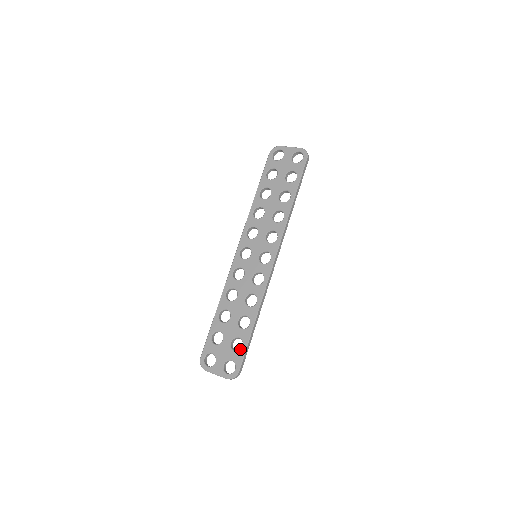
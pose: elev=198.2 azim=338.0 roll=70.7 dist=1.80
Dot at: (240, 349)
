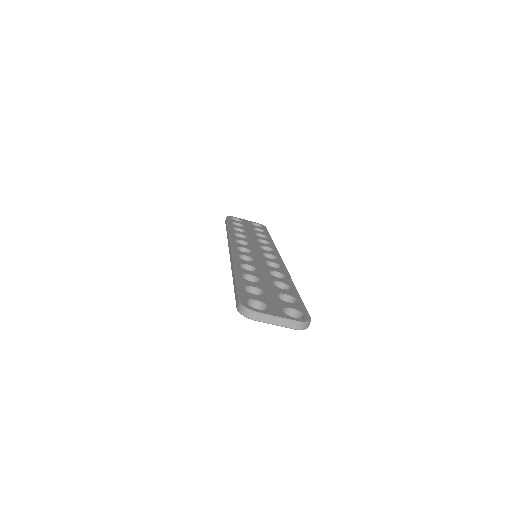
Dot at: (295, 302)
